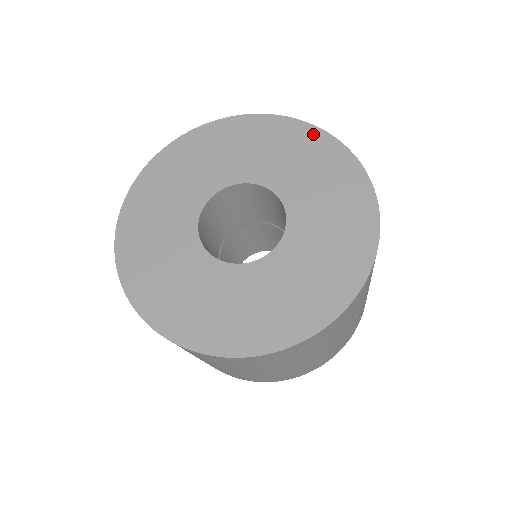
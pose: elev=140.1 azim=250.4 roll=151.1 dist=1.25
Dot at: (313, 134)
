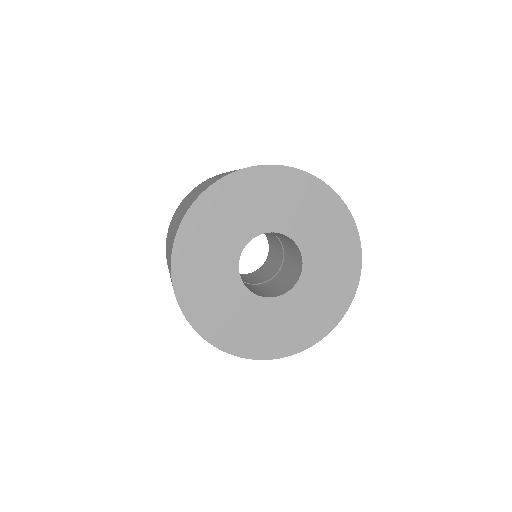
Dot at: (283, 174)
